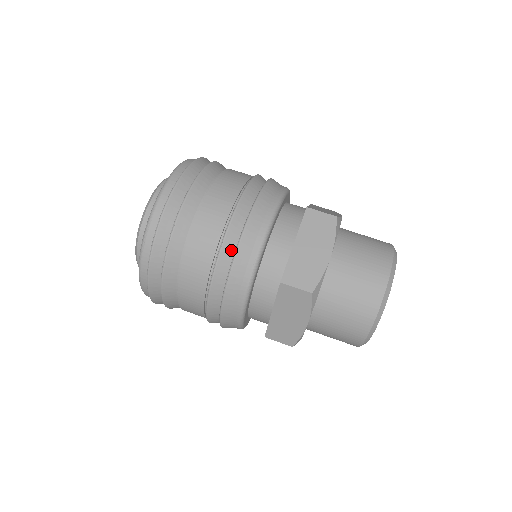
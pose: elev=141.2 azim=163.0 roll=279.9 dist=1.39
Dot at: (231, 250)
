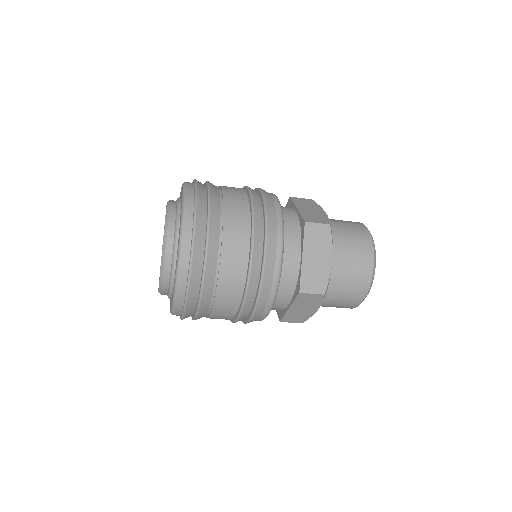
Dot at: (259, 207)
